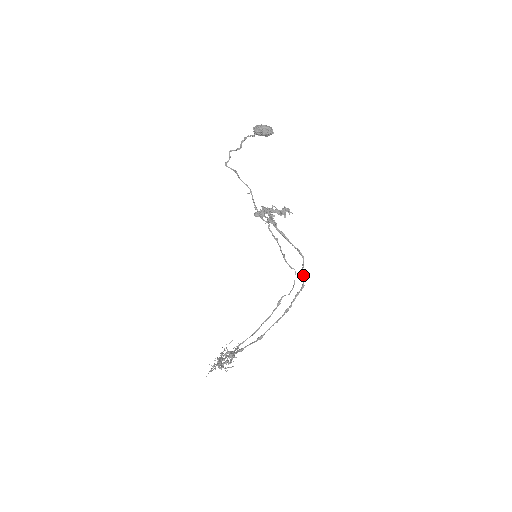
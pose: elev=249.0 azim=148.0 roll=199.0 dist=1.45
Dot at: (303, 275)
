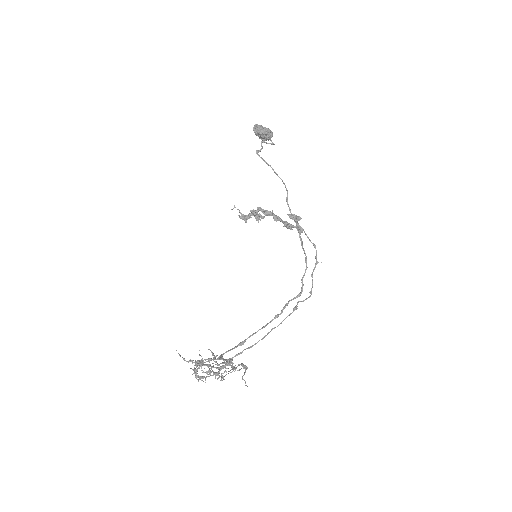
Dot at: (302, 284)
